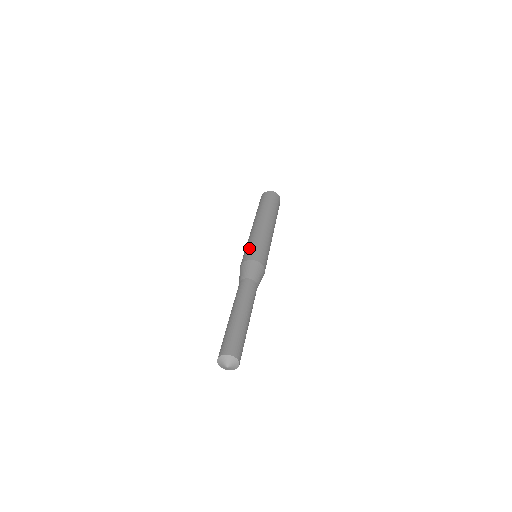
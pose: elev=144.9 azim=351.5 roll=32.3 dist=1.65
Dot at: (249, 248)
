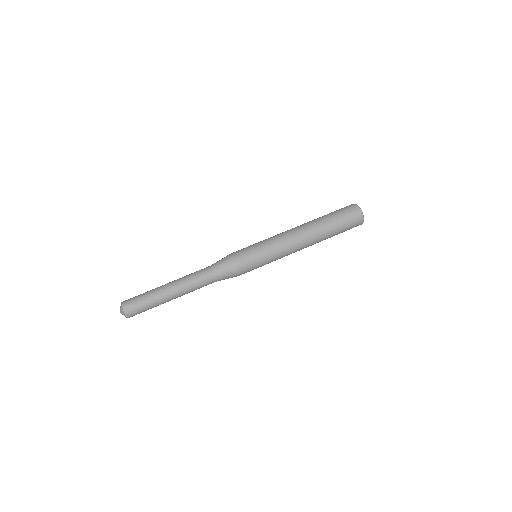
Dot at: (253, 250)
